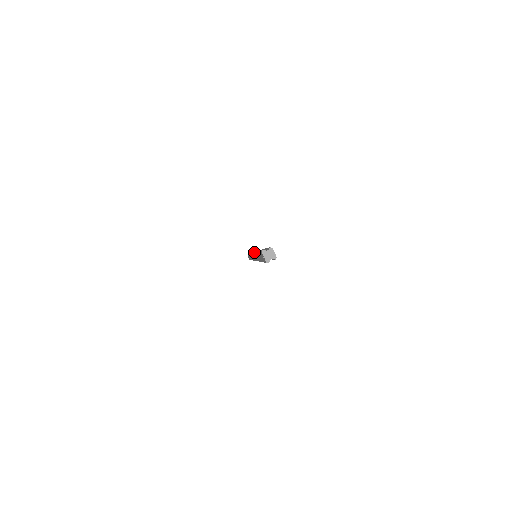
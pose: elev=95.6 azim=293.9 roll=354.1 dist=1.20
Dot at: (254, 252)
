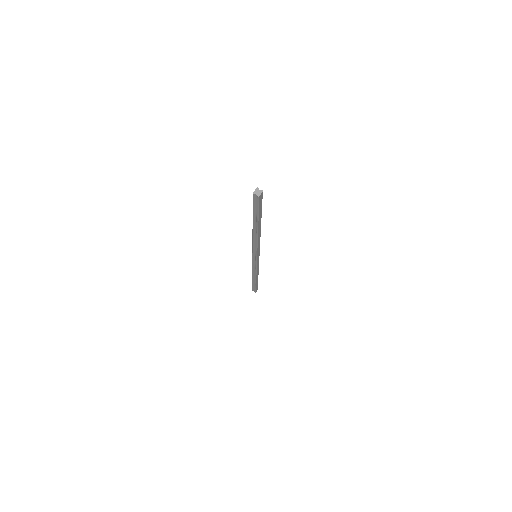
Dot at: occluded
